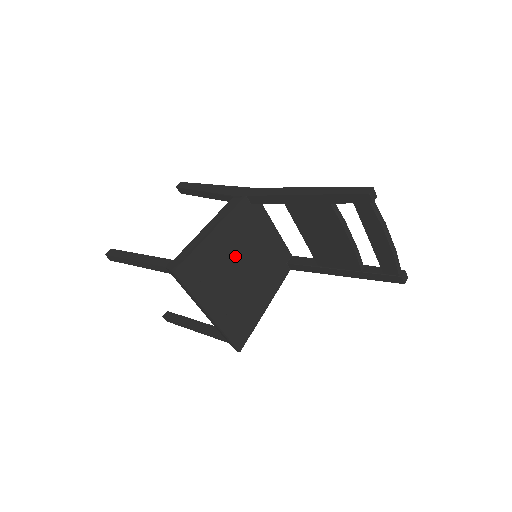
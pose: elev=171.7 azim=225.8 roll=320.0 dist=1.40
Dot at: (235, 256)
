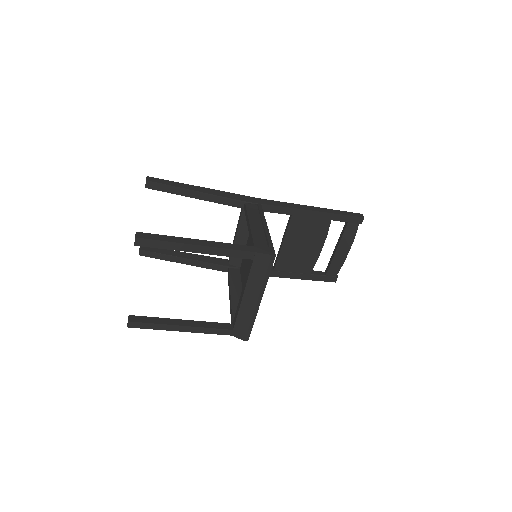
Dot at: occluded
